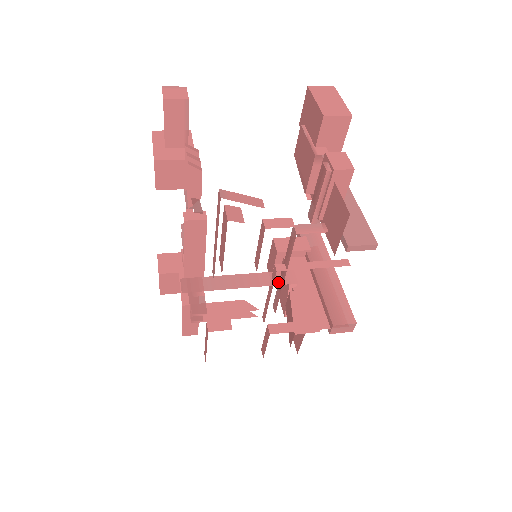
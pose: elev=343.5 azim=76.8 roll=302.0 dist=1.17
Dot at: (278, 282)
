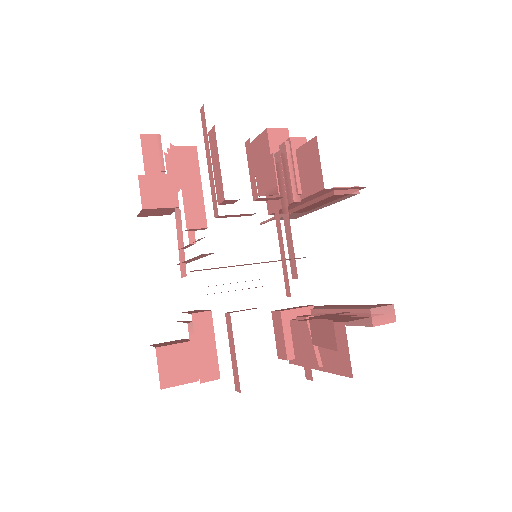
Dot at: occluded
